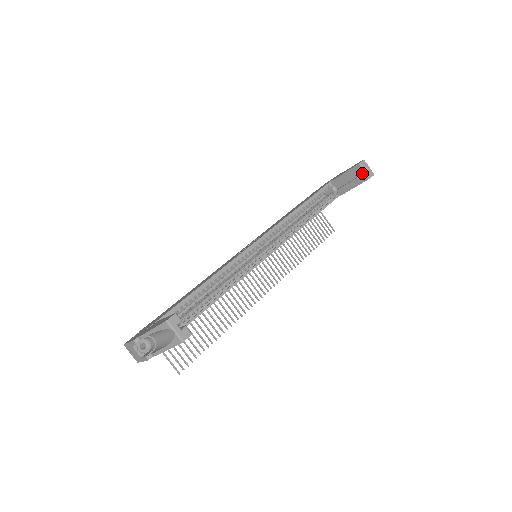
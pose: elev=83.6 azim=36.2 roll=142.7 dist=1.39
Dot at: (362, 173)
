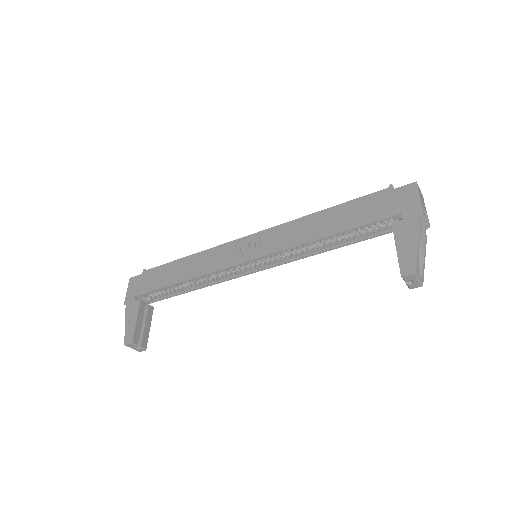
Dot at: occluded
